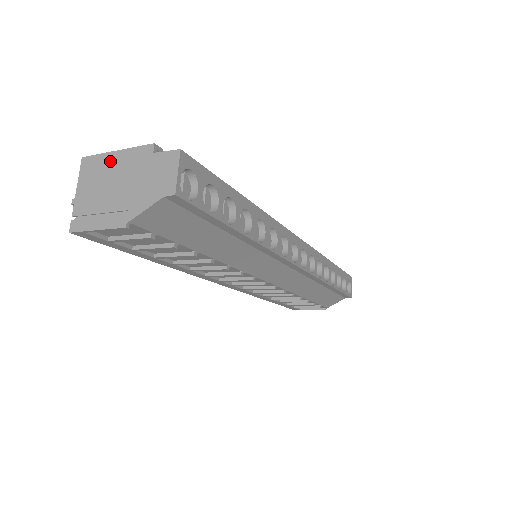
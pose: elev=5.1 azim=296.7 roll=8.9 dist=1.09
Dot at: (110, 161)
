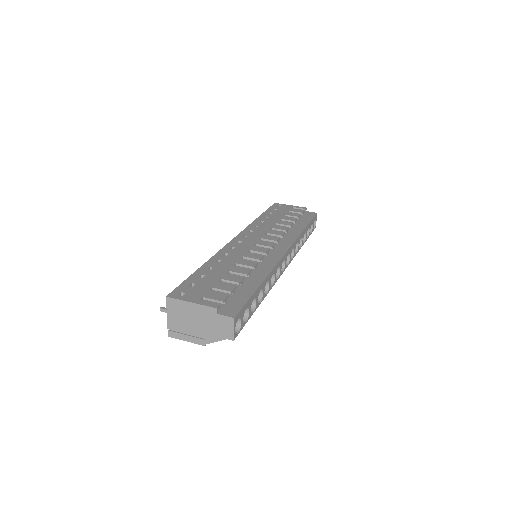
Dot at: (188, 307)
